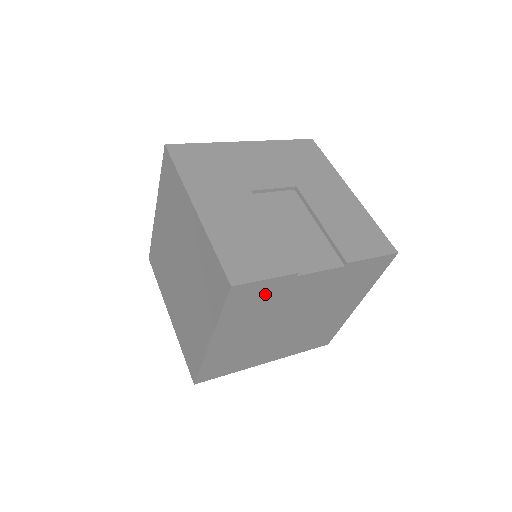
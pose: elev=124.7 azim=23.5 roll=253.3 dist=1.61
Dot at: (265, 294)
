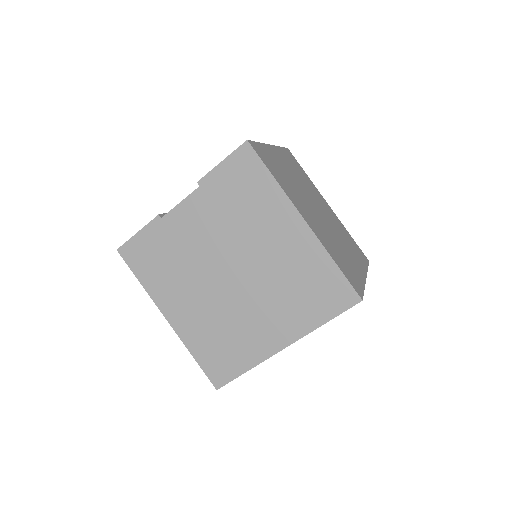
Dot at: (155, 248)
